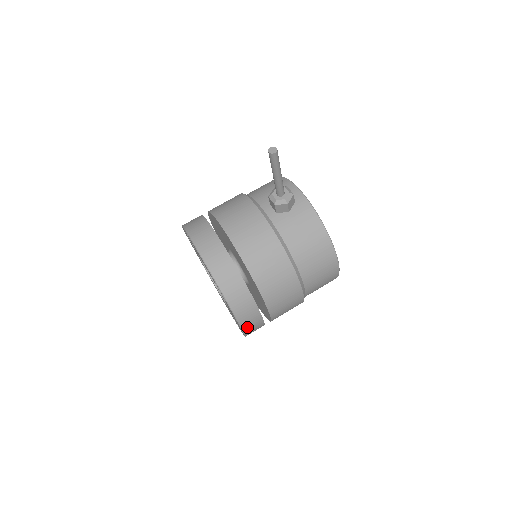
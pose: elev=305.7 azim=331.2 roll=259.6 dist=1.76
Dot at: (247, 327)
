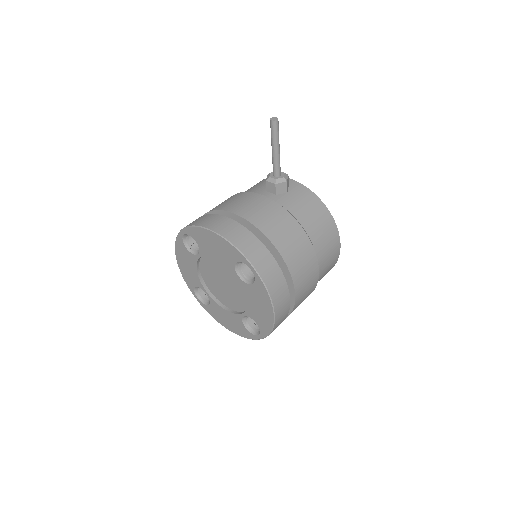
Dot at: (278, 309)
